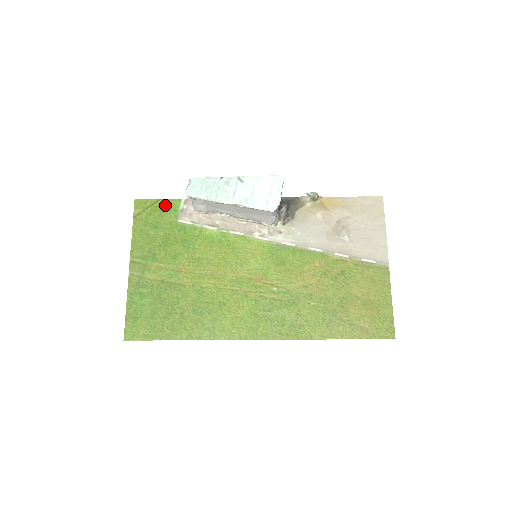
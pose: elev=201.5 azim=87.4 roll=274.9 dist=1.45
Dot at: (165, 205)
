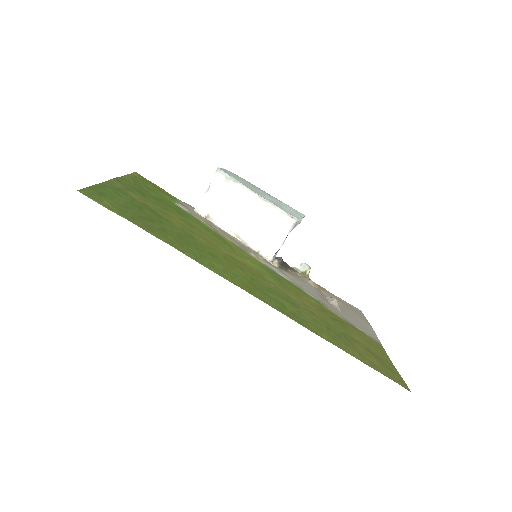
Dot at: (165, 192)
